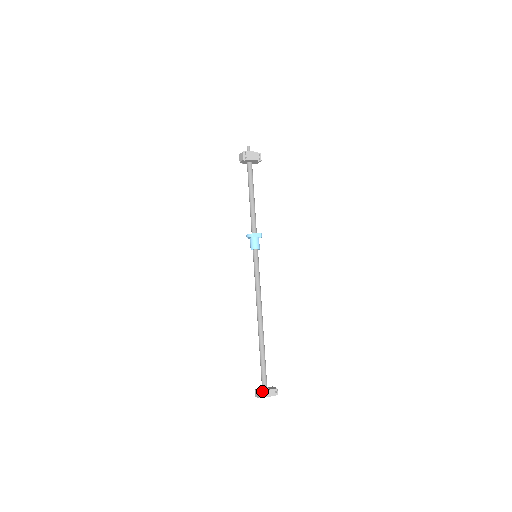
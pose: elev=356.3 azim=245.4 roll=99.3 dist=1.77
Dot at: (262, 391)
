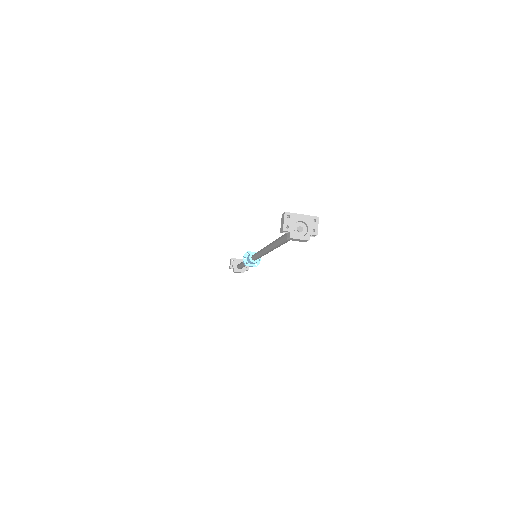
Dot at: (287, 215)
